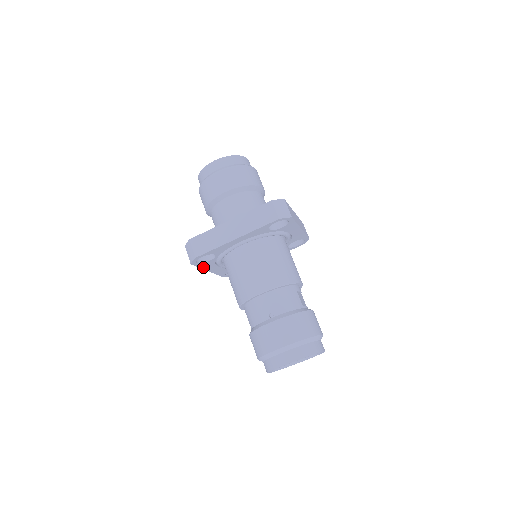
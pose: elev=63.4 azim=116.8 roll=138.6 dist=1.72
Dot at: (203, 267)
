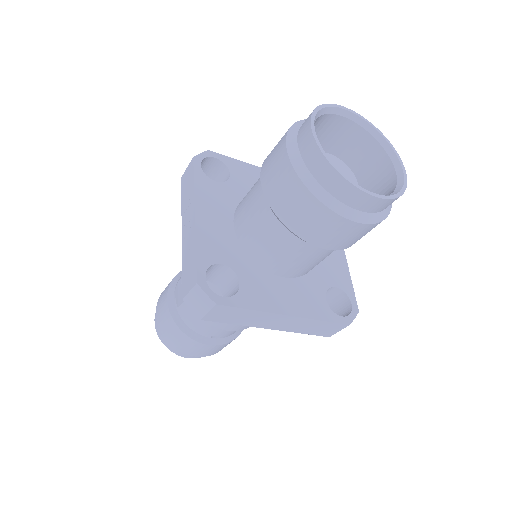
Dot at: occluded
